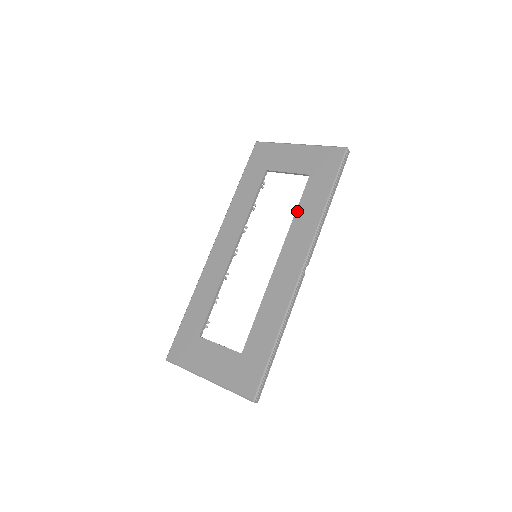
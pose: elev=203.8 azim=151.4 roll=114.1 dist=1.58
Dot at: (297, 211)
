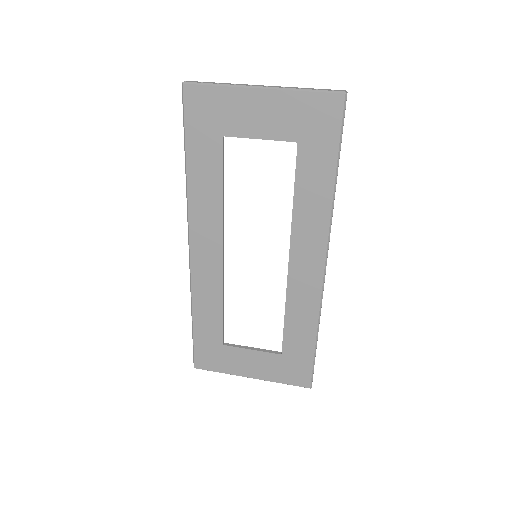
Dot at: (295, 198)
